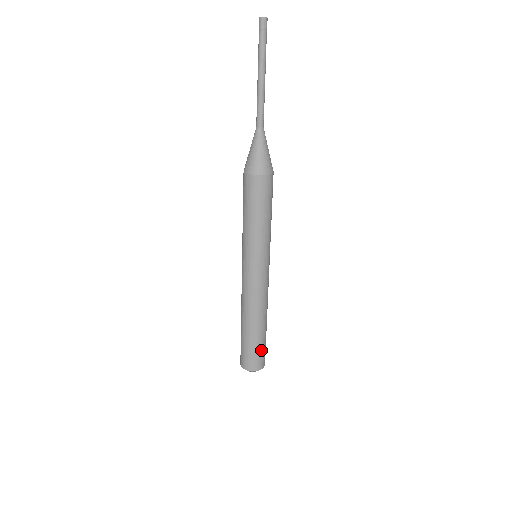
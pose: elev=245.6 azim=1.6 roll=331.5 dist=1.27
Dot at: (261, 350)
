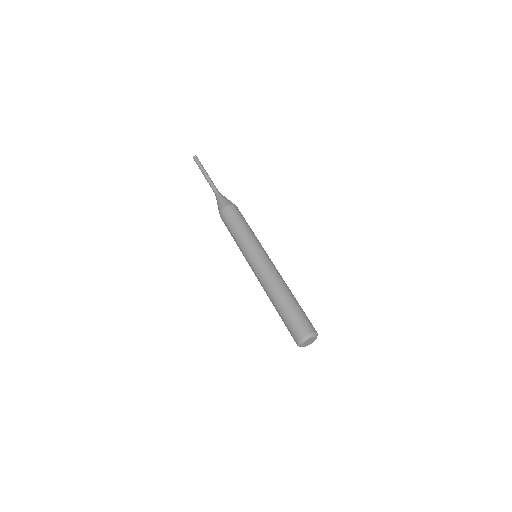
Dot at: (296, 317)
